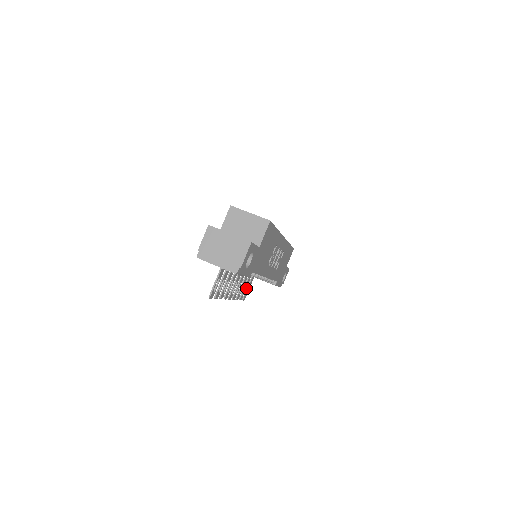
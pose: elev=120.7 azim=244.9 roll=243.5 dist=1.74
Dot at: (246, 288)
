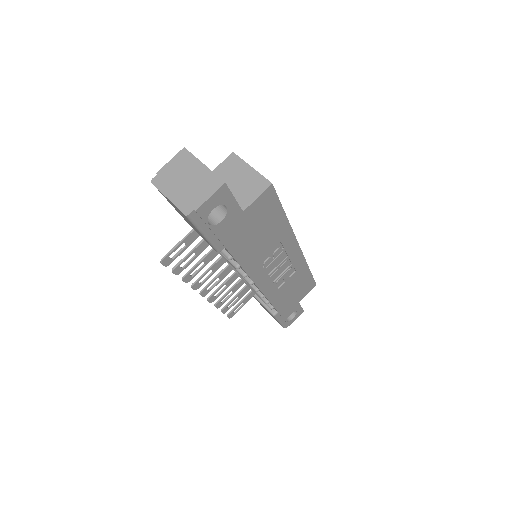
Dot at: occluded
